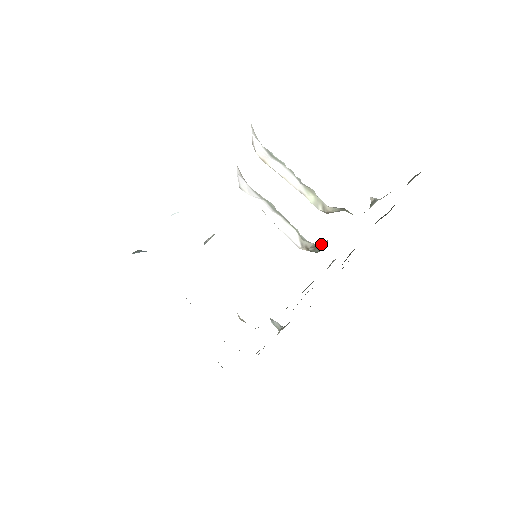
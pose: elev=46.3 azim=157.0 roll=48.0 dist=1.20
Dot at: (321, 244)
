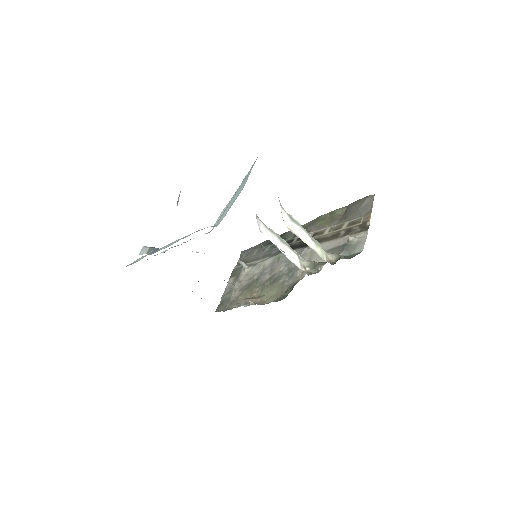
Dot at: (313, 264)
